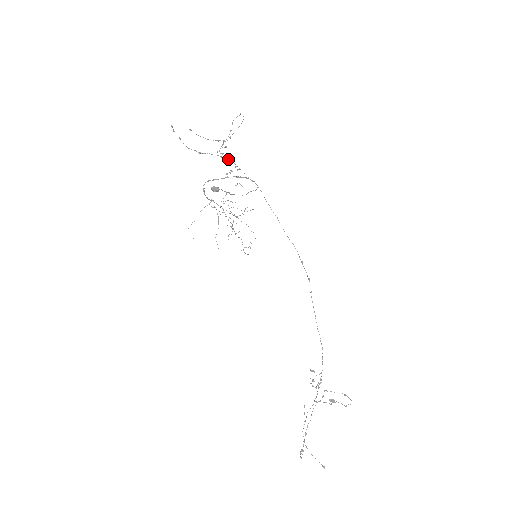
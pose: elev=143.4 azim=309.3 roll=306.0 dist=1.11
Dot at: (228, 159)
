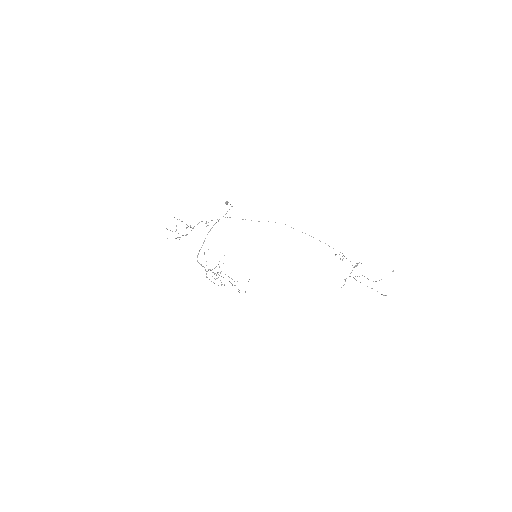
Dot at: occluded
